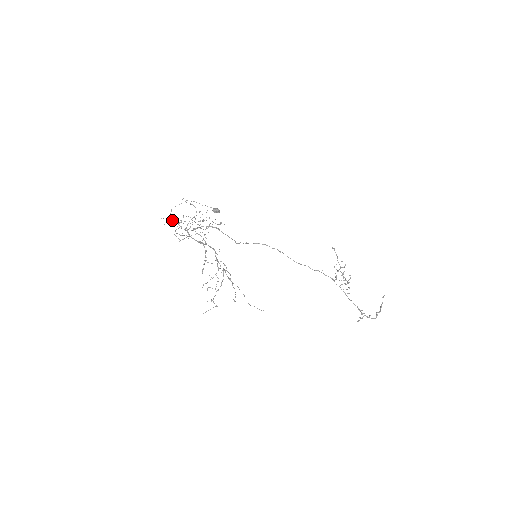
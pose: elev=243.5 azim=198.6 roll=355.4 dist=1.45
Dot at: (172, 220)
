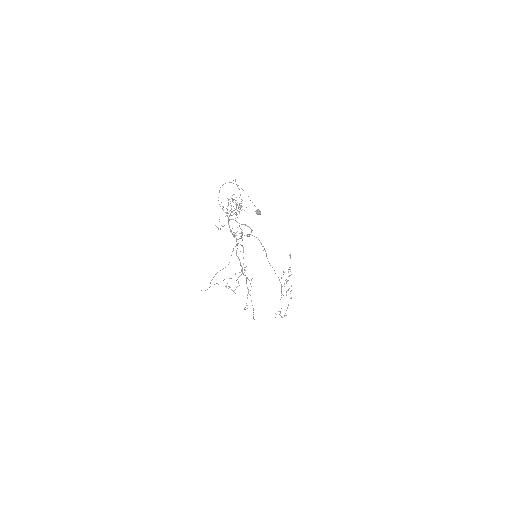
Dot at: occluded
